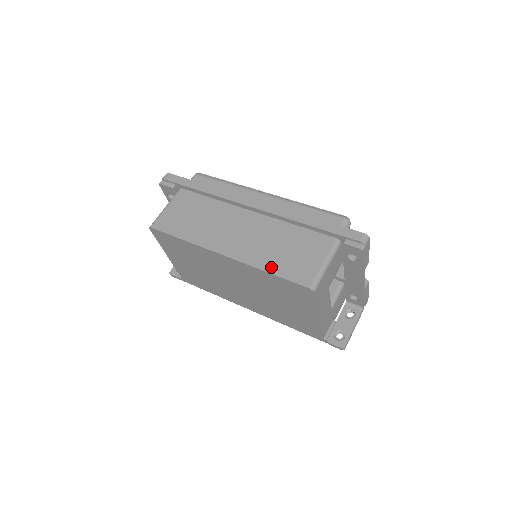
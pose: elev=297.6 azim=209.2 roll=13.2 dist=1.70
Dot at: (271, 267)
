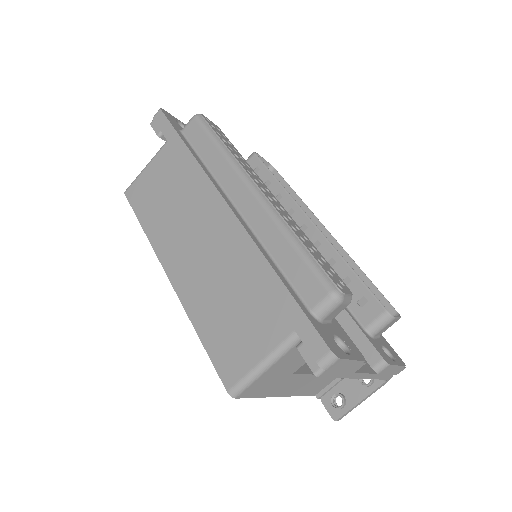
Dot at: (203, 328)
